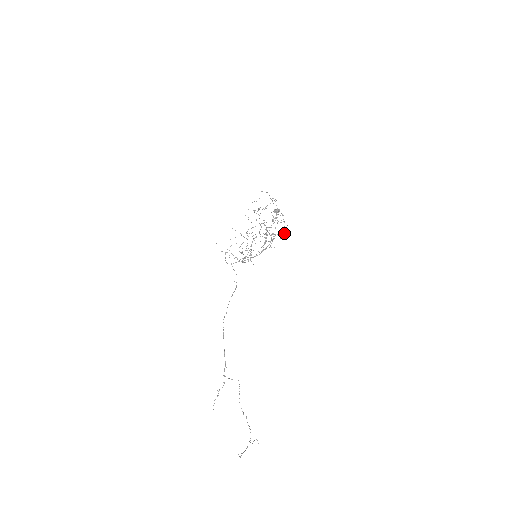
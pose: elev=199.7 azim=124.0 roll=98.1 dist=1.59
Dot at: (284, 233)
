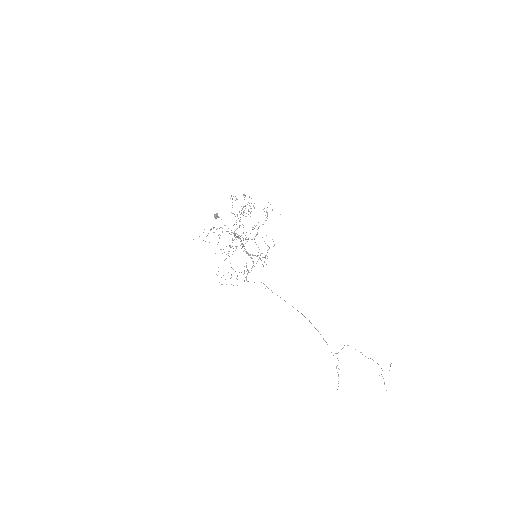
Dot at: (267, 216)
